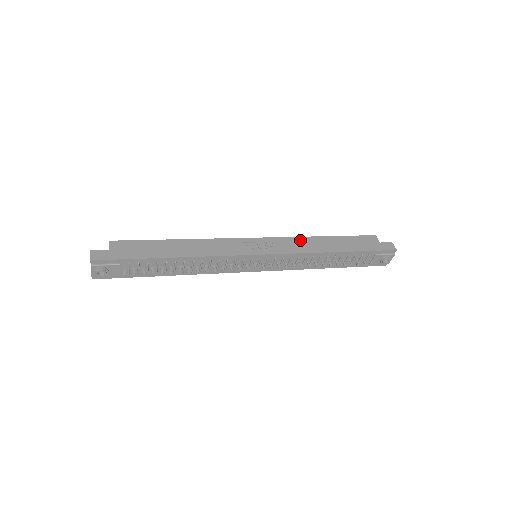
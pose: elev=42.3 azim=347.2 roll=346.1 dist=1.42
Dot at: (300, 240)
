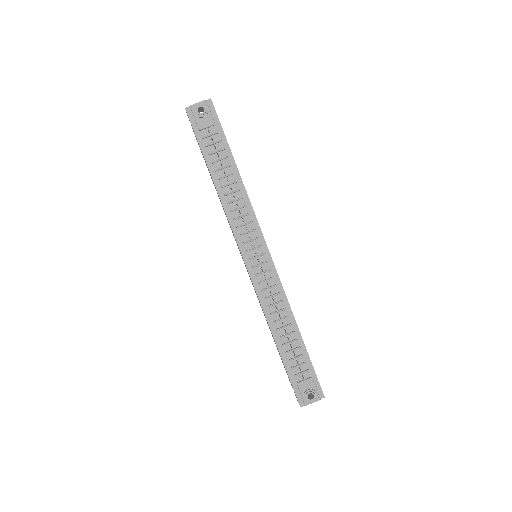
Dot at: occluded
